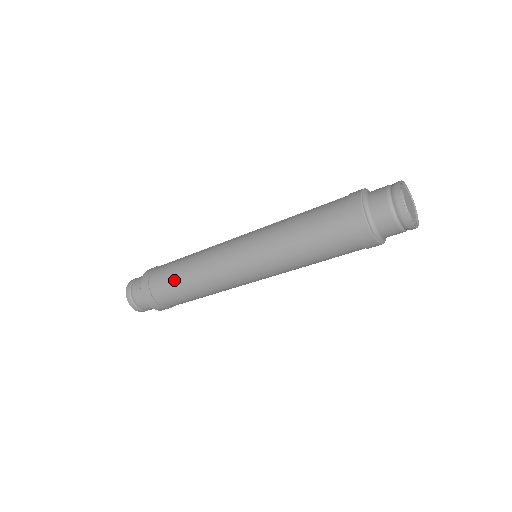
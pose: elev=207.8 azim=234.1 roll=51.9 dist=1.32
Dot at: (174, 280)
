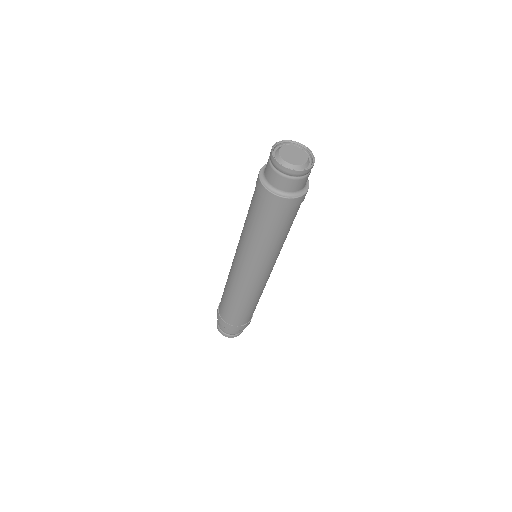
Dot at: (227, 305)
